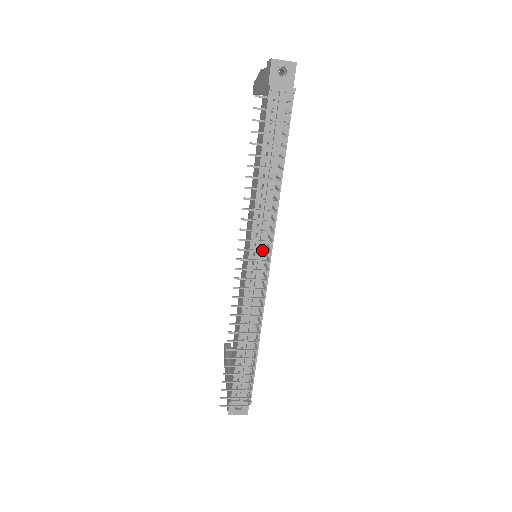
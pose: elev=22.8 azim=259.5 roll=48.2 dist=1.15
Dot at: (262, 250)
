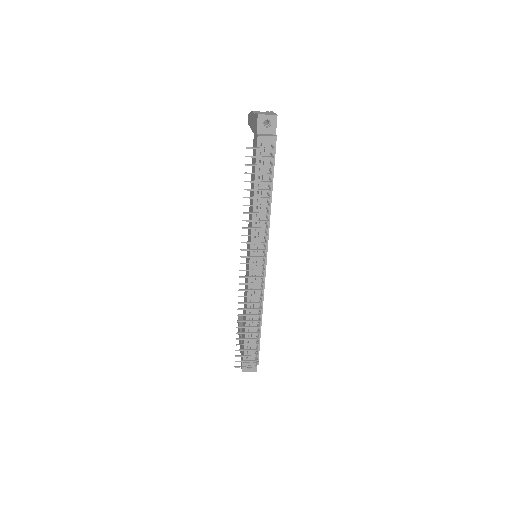
Dot at: (259, 256)
